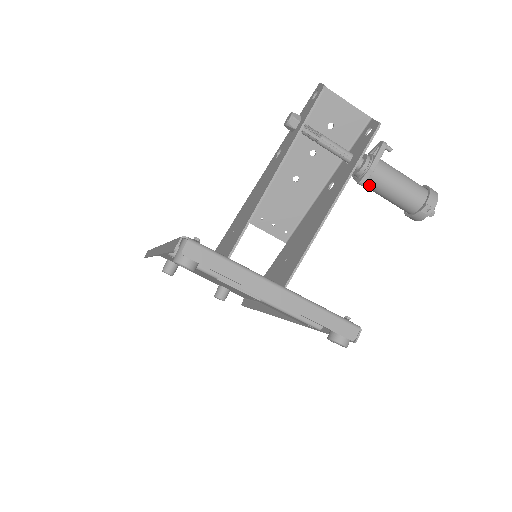
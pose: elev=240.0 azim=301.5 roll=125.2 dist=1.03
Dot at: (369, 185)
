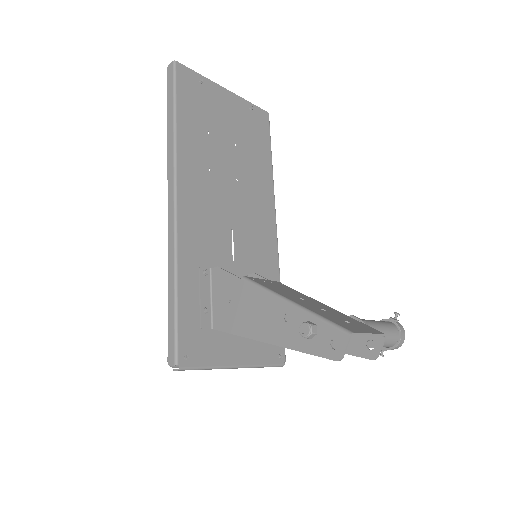
Dot at: occluded
